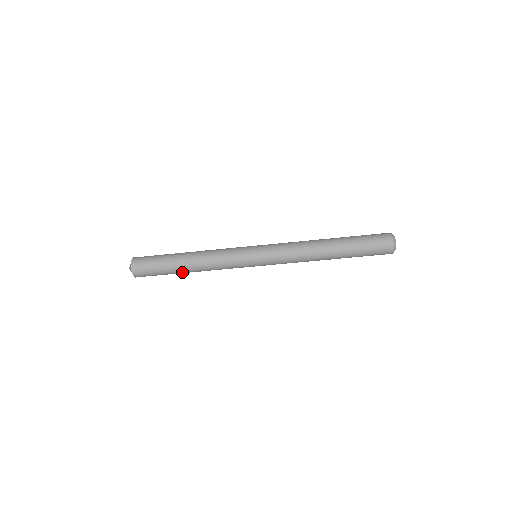
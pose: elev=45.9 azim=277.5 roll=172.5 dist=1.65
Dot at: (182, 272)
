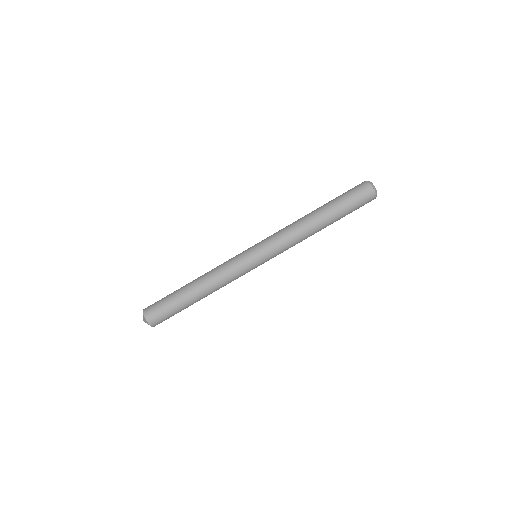
Dot at: (193, 300)
